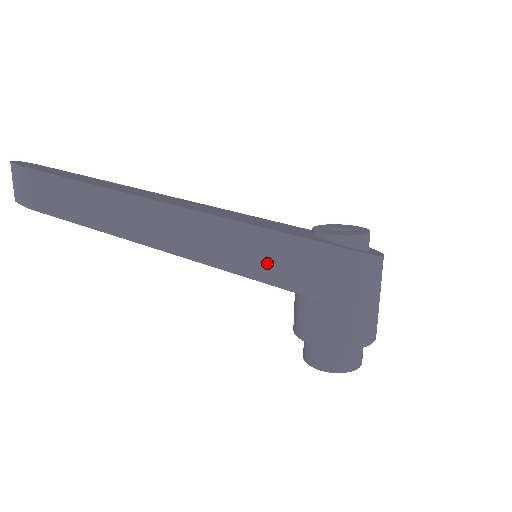
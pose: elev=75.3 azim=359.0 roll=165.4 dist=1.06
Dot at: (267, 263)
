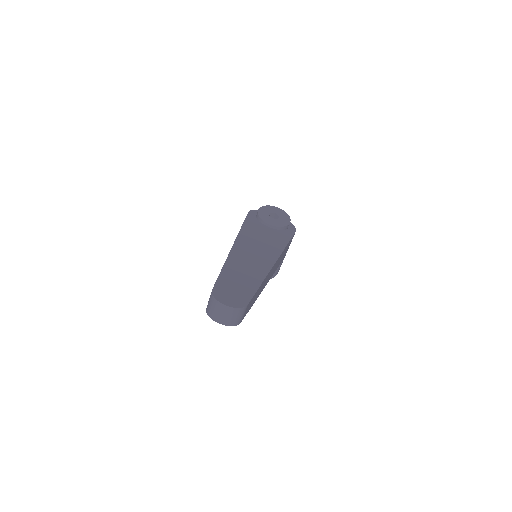
Dot at: (278, 263)
